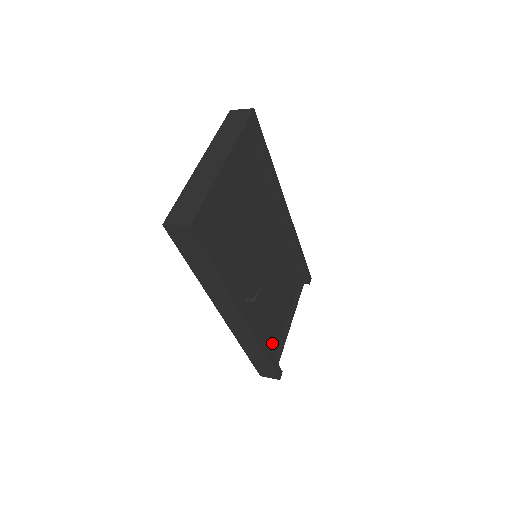
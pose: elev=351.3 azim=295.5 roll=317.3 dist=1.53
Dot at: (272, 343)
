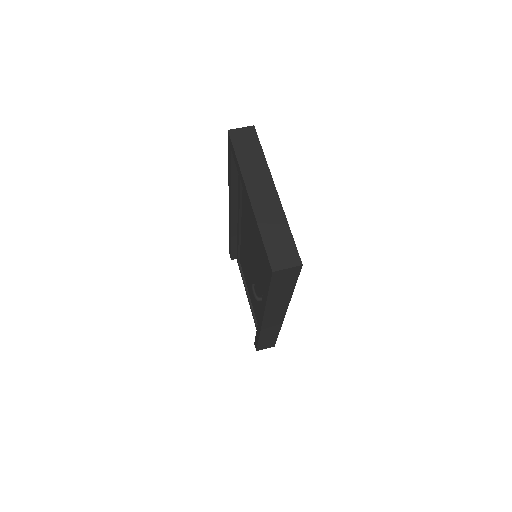
Dot at: occluded
